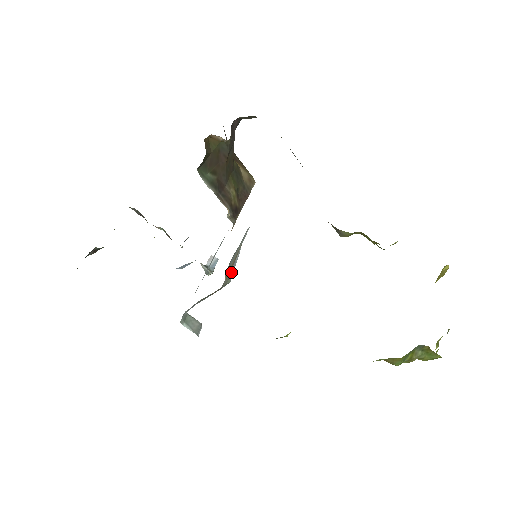
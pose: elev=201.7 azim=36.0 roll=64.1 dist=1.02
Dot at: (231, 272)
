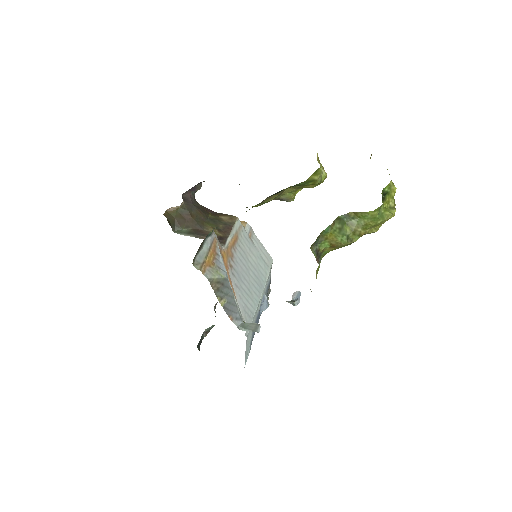
Dot at: (221, 270)
